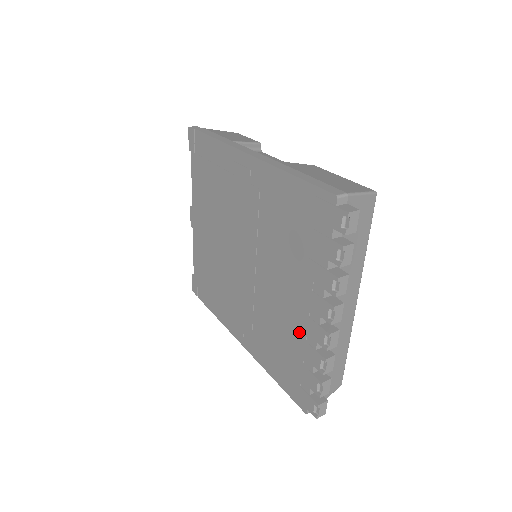
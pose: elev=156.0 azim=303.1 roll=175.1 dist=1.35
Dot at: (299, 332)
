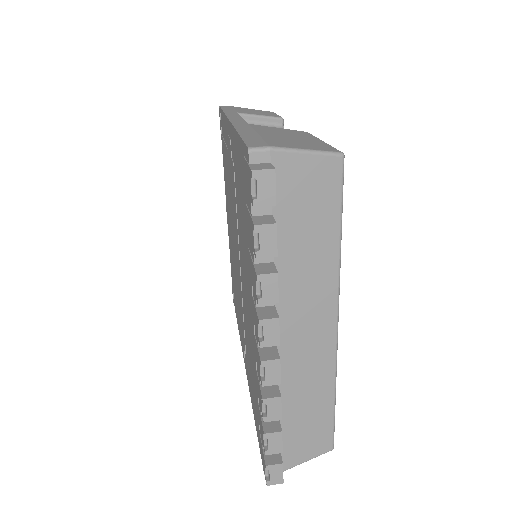
Dot at: (254, 356)
